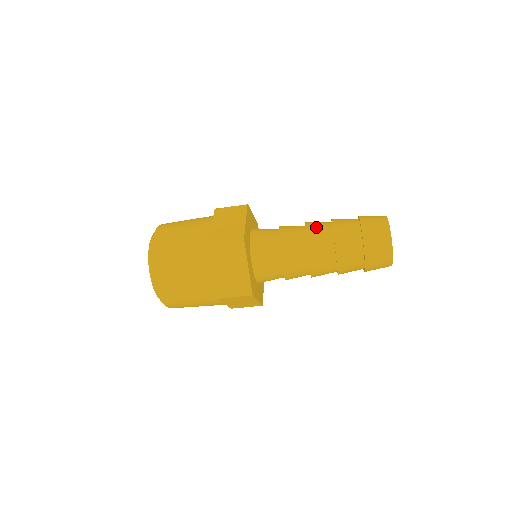
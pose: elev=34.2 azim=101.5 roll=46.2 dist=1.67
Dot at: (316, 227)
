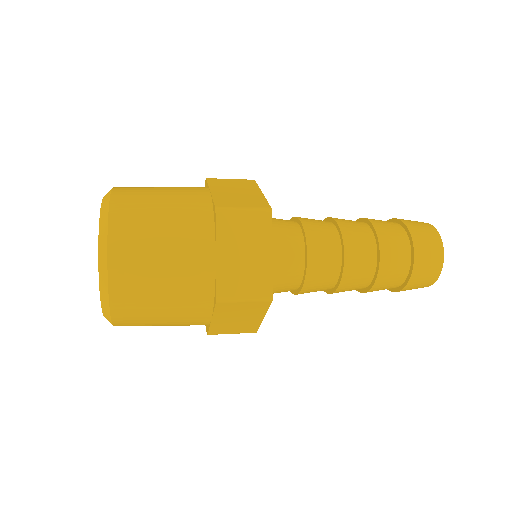
Dot at: (358, 252)
